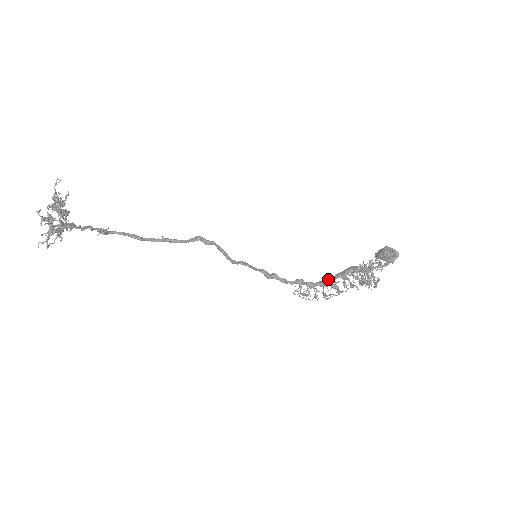
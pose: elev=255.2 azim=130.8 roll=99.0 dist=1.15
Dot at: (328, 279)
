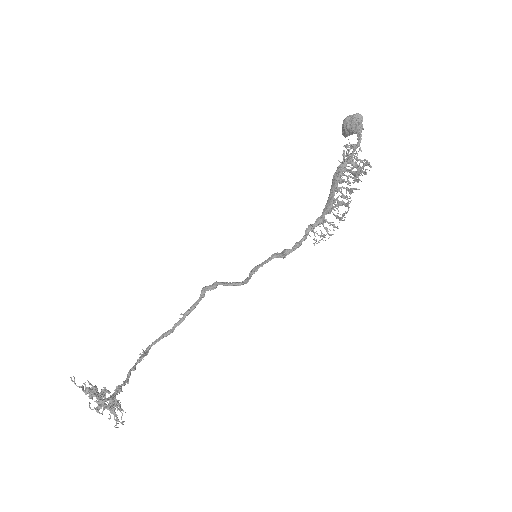
Dot at: (328, 202)
